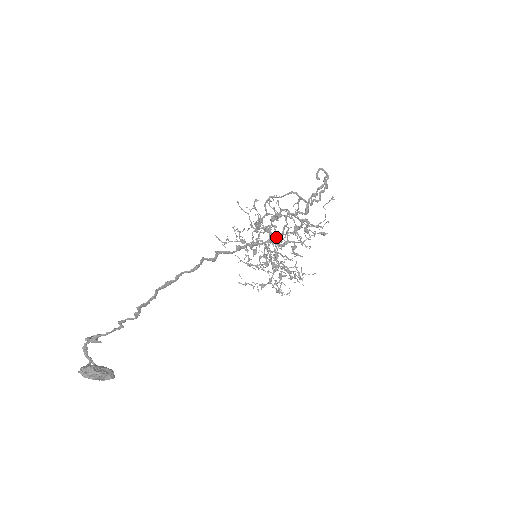
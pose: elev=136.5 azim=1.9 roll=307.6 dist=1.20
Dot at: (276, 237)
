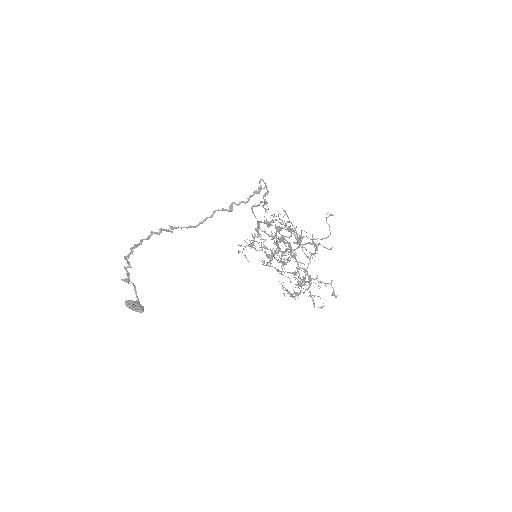
Dot at: (277, 244)
